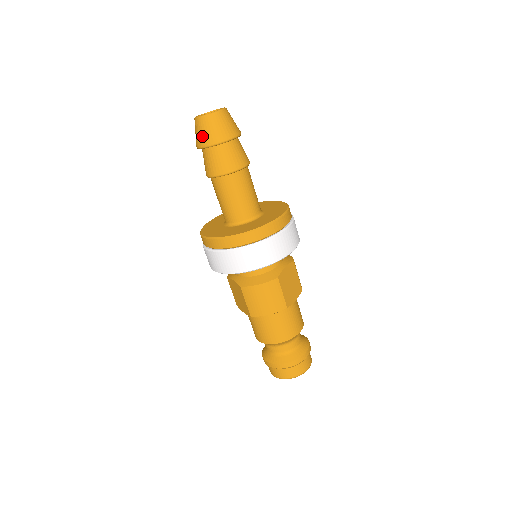
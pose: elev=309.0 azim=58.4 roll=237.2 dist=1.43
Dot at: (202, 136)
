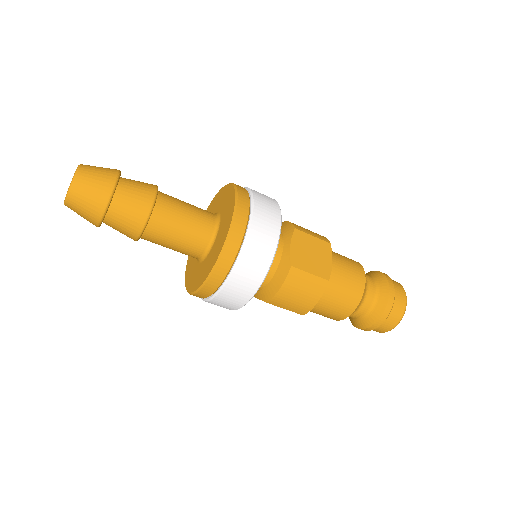
Dot at: (86, 217)
